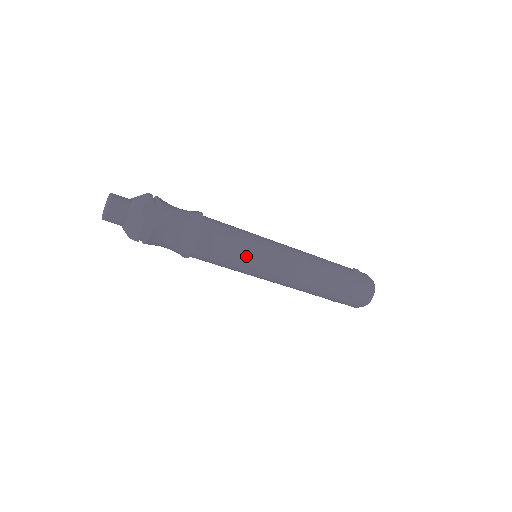
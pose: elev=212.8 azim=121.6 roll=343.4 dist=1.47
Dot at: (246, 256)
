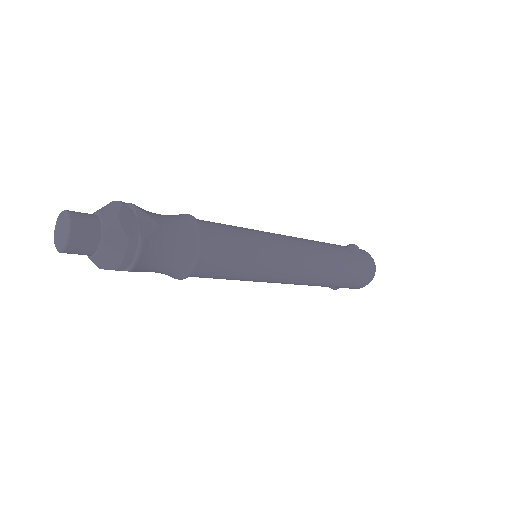
Dot at: (255, 255)
